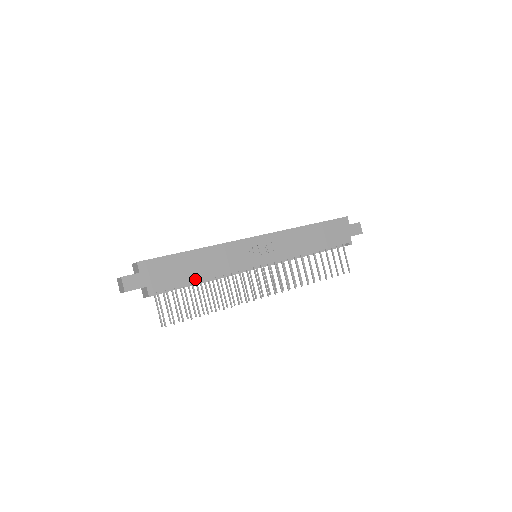
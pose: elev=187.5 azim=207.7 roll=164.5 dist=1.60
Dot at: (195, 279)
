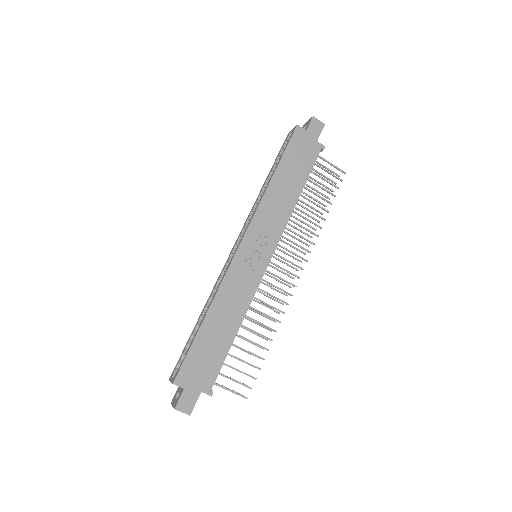
Dot at: (230, 340)
